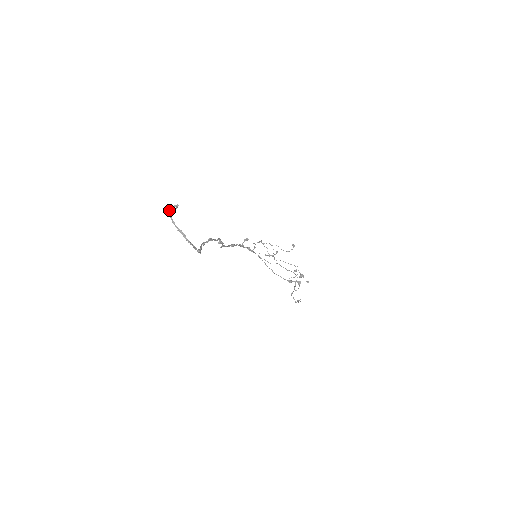
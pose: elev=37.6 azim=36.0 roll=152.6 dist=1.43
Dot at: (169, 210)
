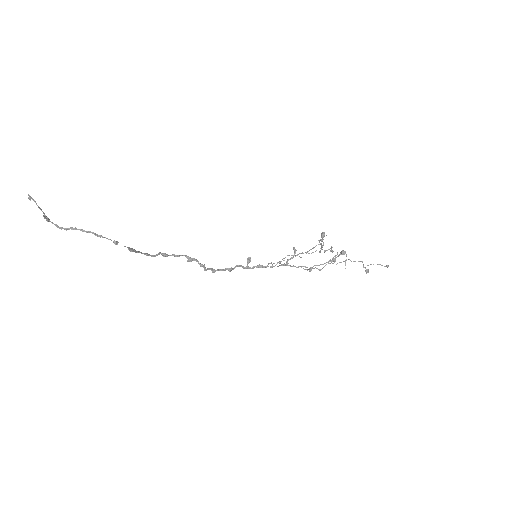
Dot at: occluded
